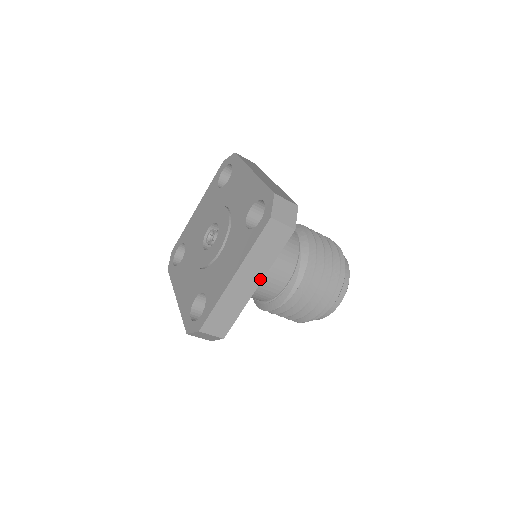
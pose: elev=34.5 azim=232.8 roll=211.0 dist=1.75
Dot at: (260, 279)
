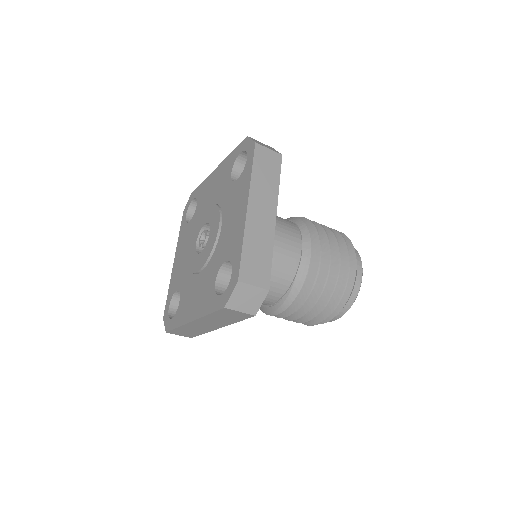
Dot at: (221, 326)
